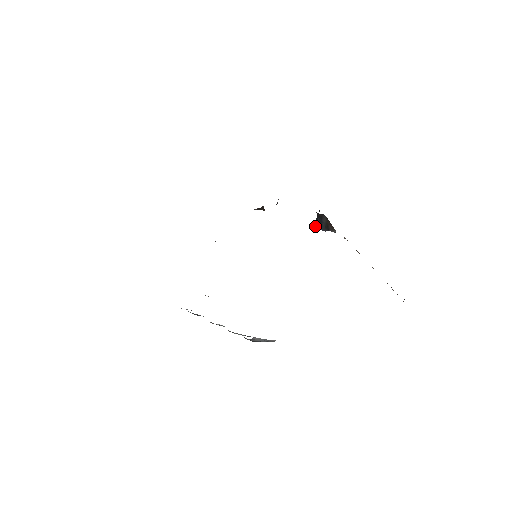
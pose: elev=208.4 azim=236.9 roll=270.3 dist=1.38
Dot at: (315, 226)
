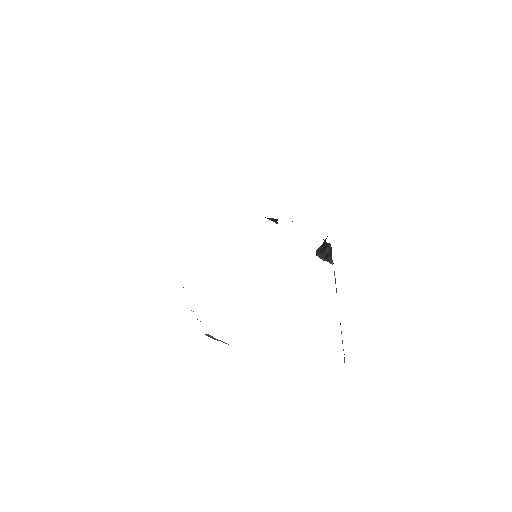
Dot at: (316, 253)
